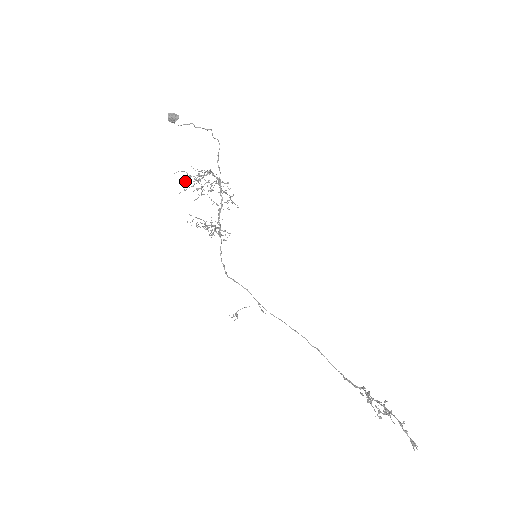
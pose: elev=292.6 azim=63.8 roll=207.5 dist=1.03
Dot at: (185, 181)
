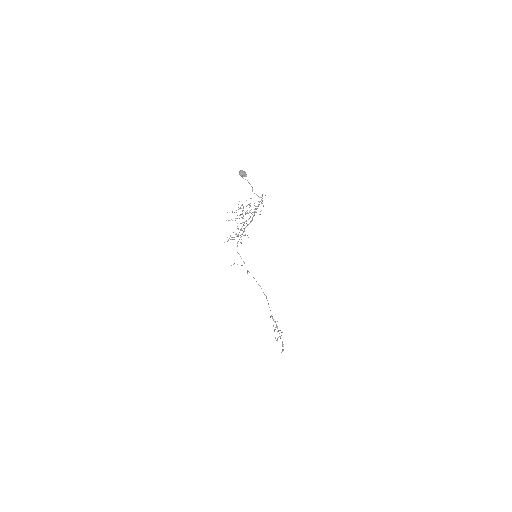
Dot at: occluded
